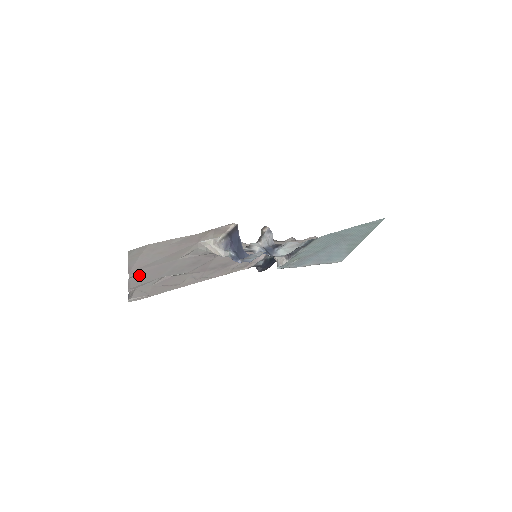
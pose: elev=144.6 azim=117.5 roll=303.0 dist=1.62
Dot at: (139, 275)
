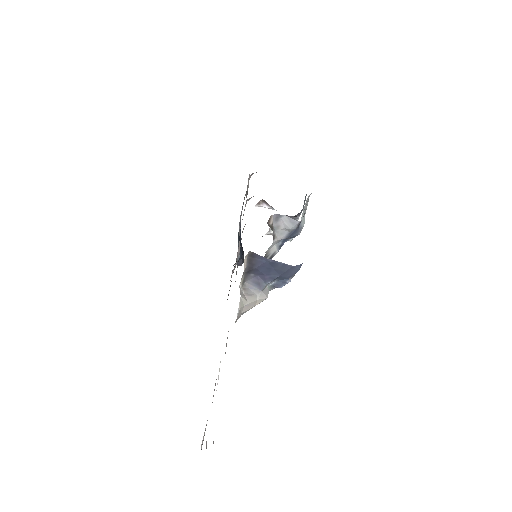
Dot at: occluded
